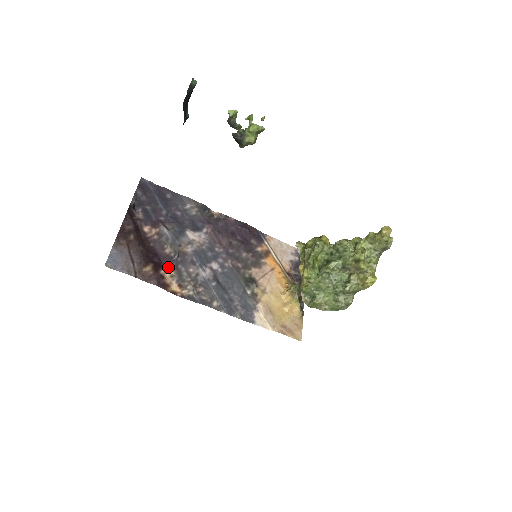
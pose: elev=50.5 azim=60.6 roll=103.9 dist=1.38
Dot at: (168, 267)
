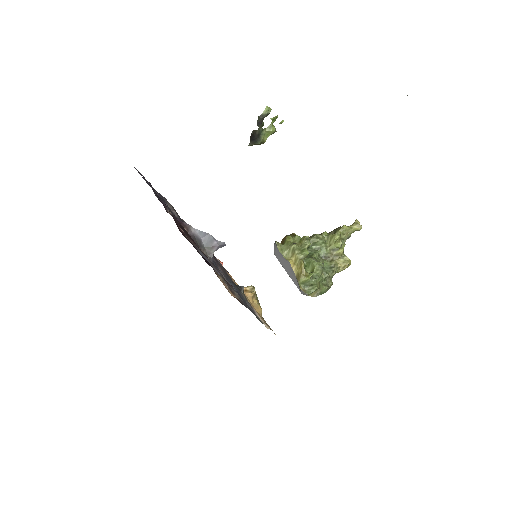
Dot at: (216, 272)
